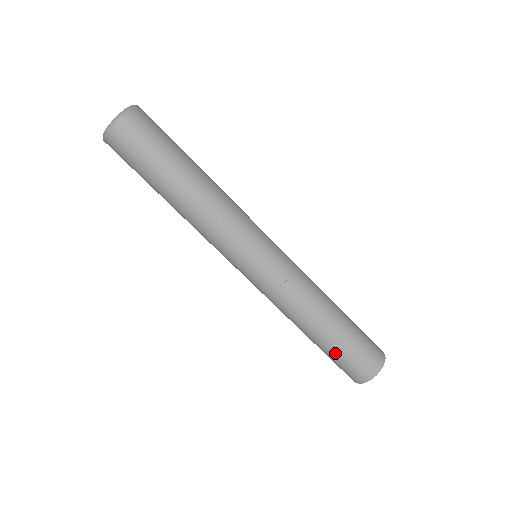
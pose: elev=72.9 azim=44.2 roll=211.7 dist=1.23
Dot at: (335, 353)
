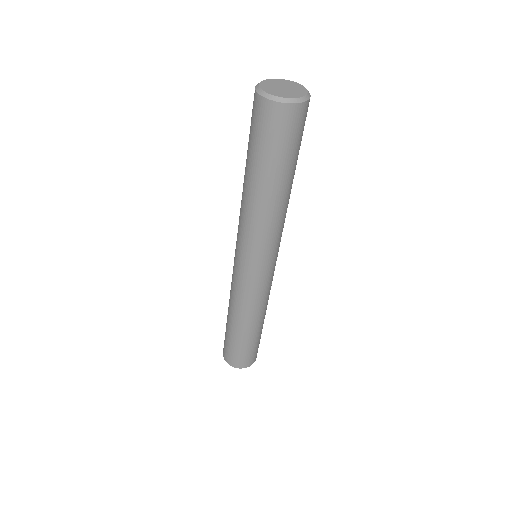
Dot at: (252, 344)
